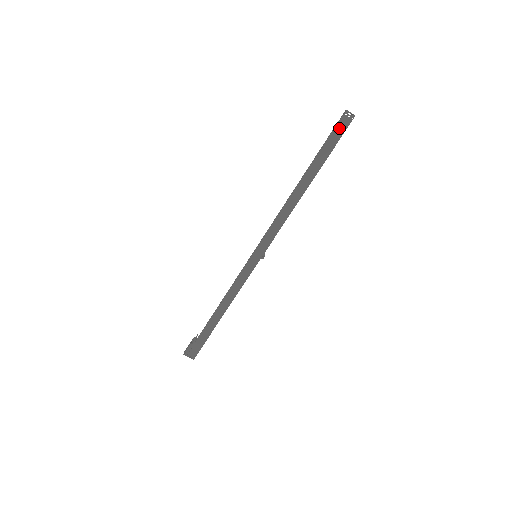
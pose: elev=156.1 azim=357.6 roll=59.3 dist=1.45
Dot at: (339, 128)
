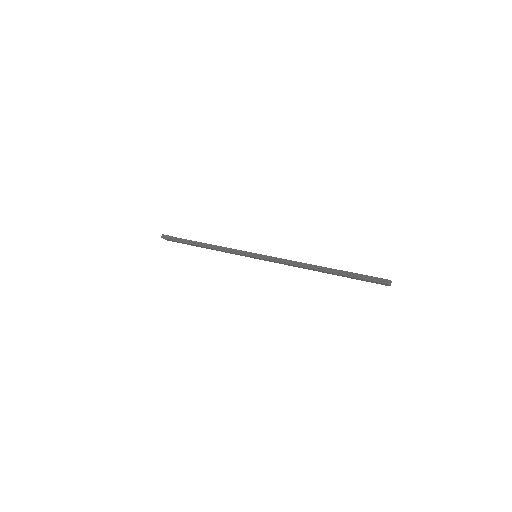
Dot at: (374, 282)
